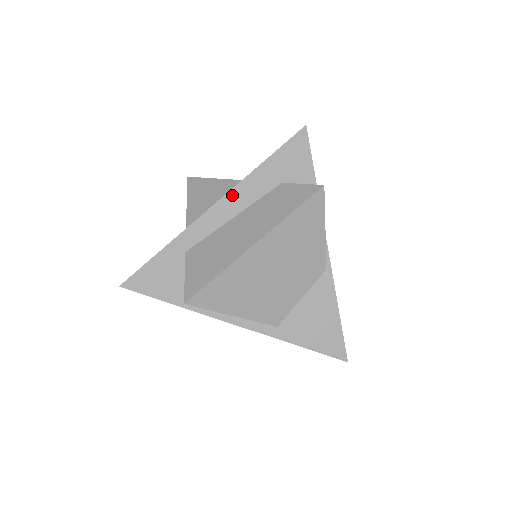
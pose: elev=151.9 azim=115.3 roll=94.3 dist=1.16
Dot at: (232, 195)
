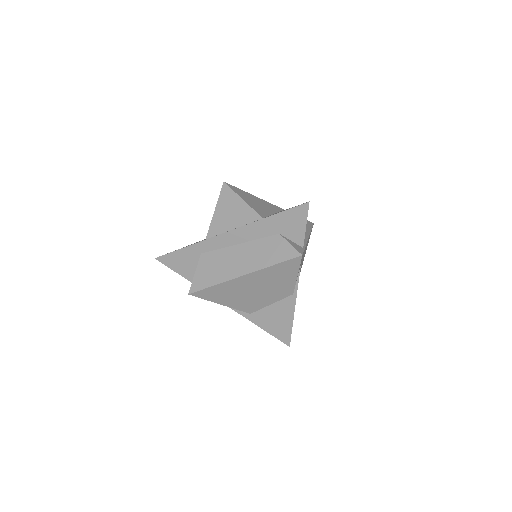
Dot at: (241, 230)
